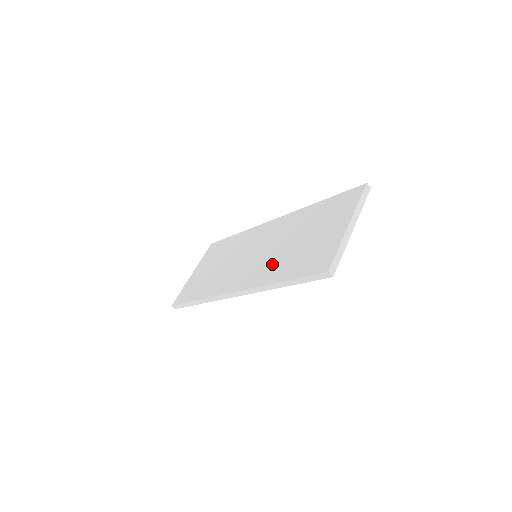
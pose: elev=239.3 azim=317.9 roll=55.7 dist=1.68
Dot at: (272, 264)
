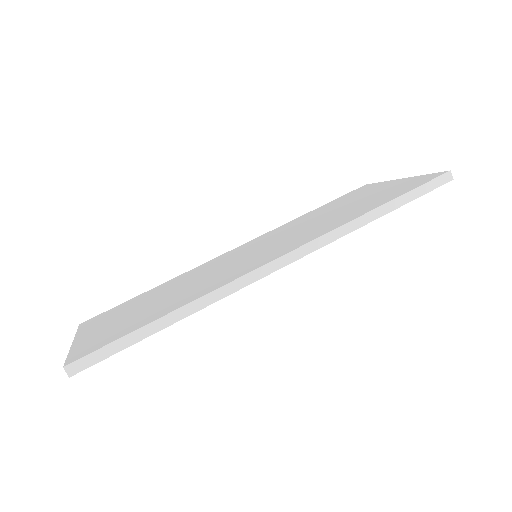
Dot at: (325, 223)
